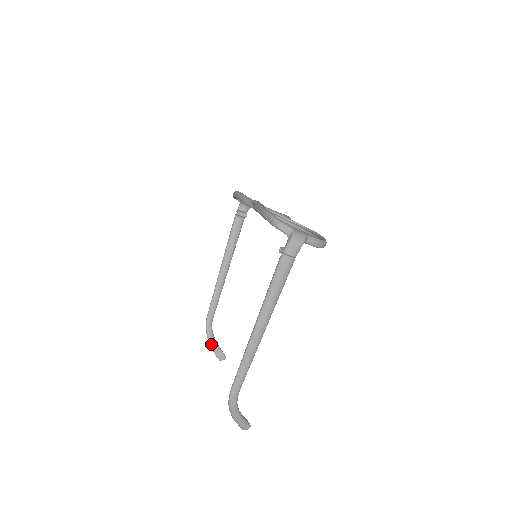
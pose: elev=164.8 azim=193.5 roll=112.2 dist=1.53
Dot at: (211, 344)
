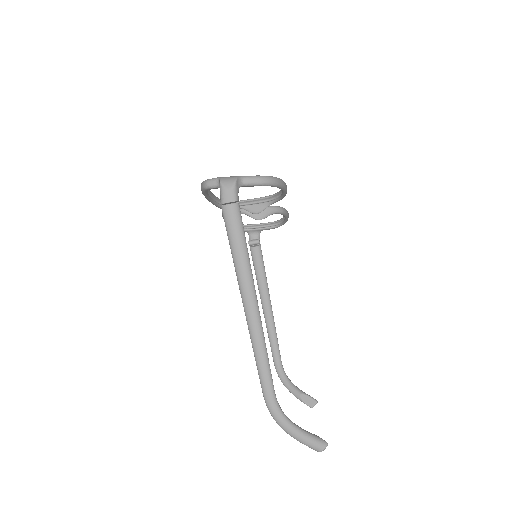
Dot at: (292, 392)
